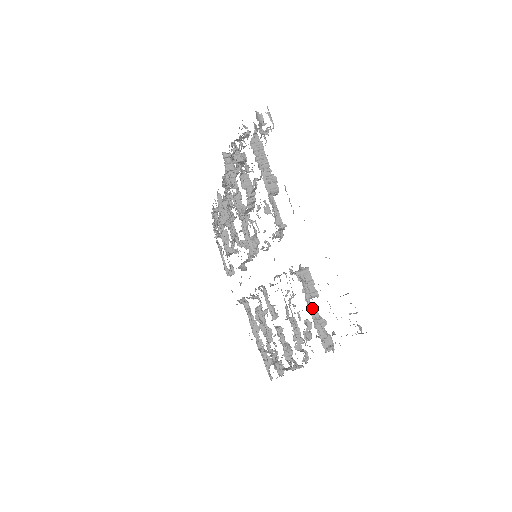
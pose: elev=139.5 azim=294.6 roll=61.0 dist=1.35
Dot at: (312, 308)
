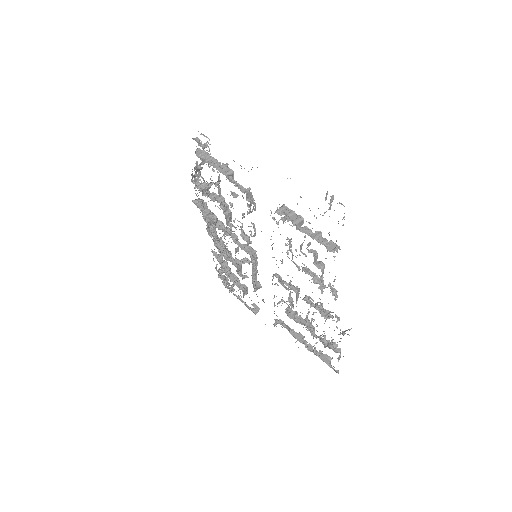
Dot at: (303, 228)
